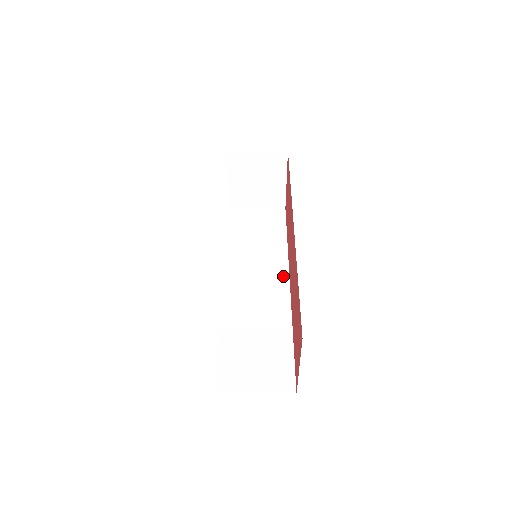
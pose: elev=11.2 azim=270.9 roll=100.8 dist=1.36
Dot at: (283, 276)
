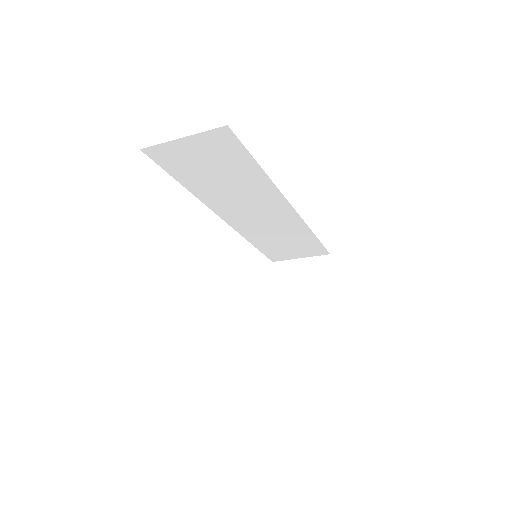
Dot at: occluded
